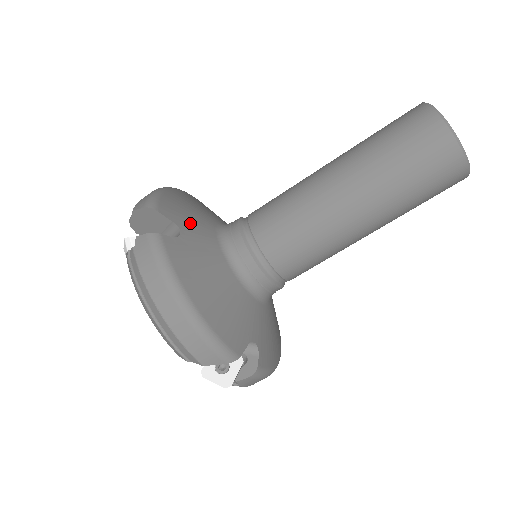
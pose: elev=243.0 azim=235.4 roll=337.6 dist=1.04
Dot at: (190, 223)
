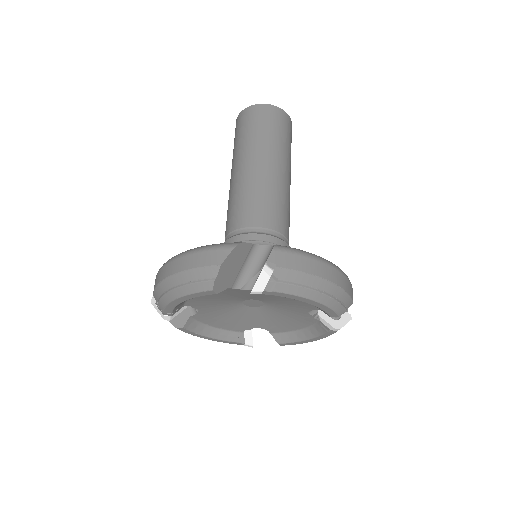
Dot at: occluded
